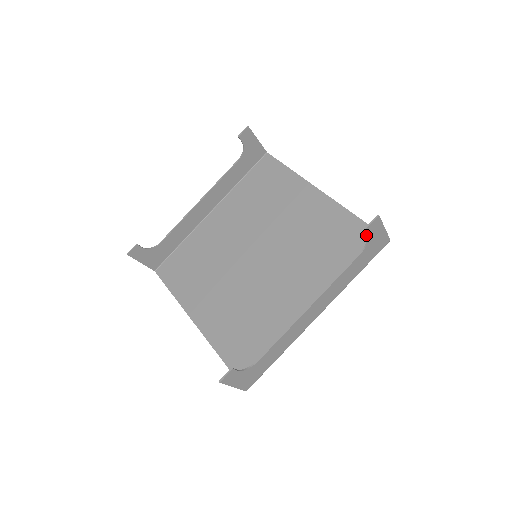
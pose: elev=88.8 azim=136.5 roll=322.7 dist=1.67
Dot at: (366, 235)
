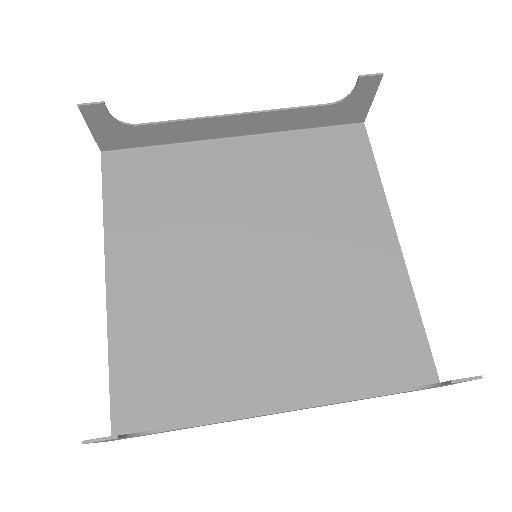
Dot at: (416, 352)
